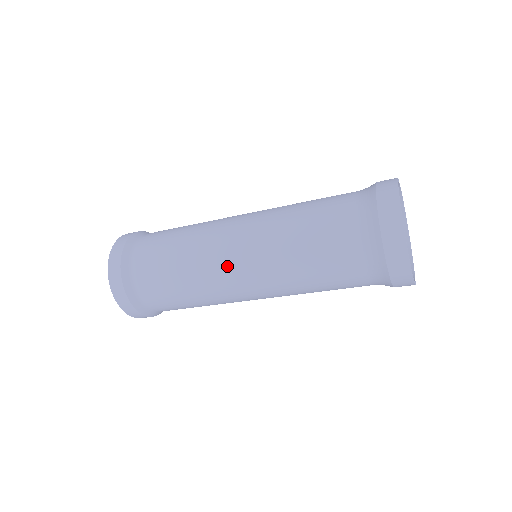
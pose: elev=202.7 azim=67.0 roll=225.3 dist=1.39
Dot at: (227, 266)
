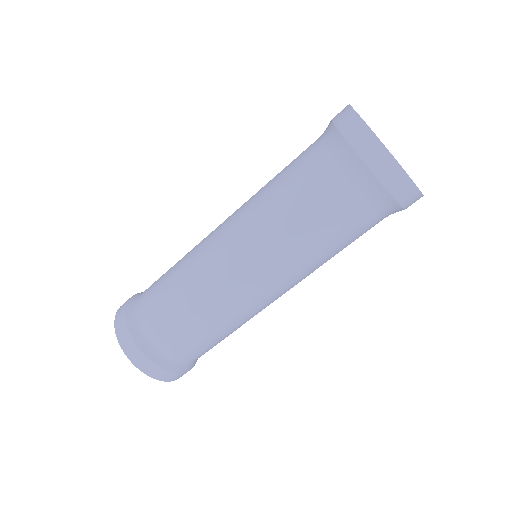
Dot at: (226, 269)
